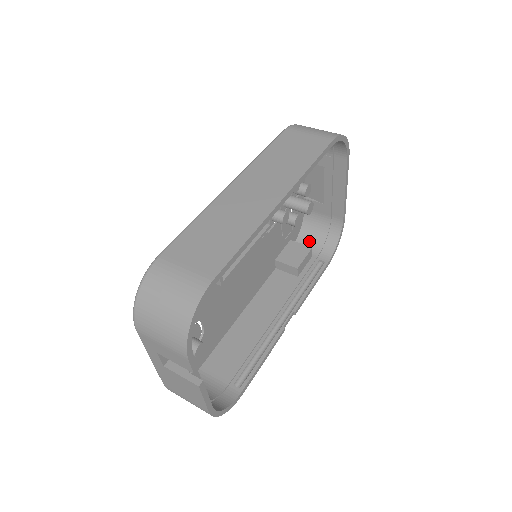
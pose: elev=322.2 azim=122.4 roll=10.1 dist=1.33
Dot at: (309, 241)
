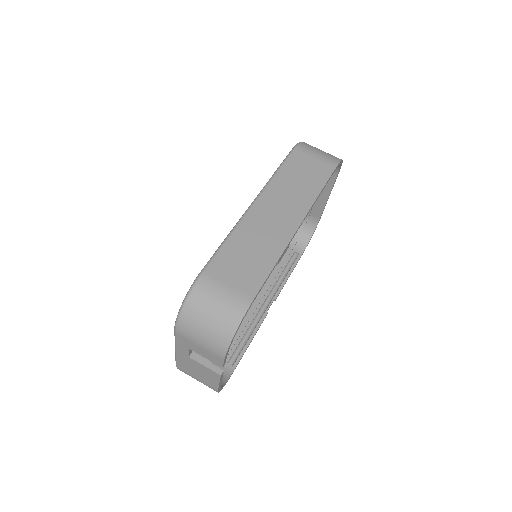
Dot at: occluded
